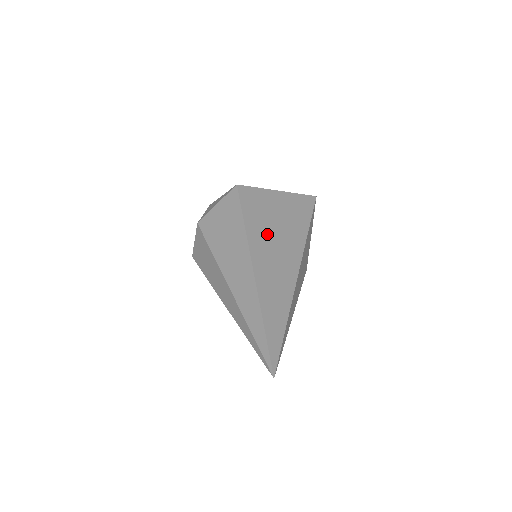
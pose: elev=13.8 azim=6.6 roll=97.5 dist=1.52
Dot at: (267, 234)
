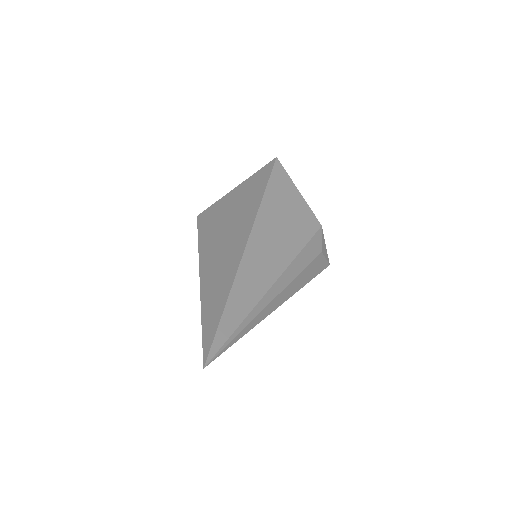
Dot at: (218, 234)
